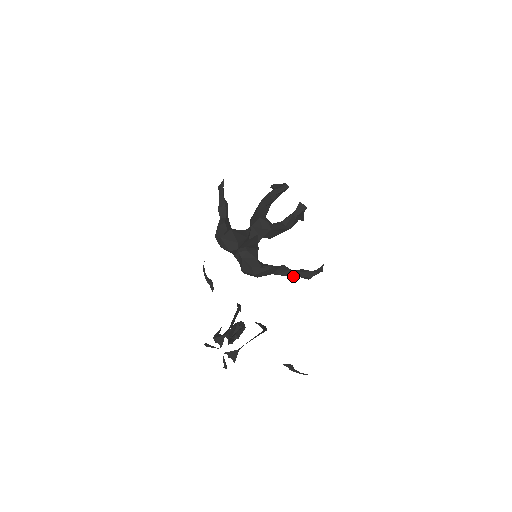
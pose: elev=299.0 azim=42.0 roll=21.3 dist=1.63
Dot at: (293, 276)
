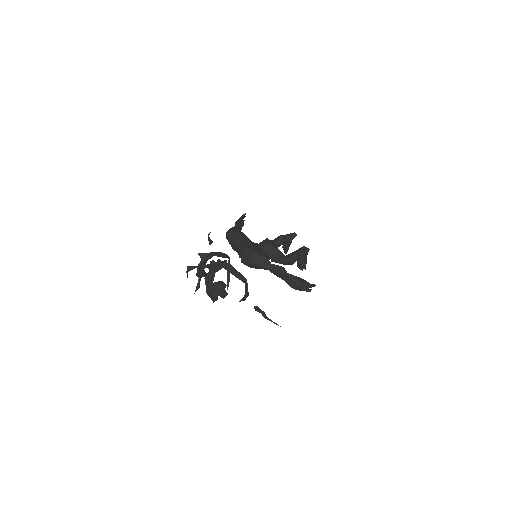
Dot at: (285, 274)
